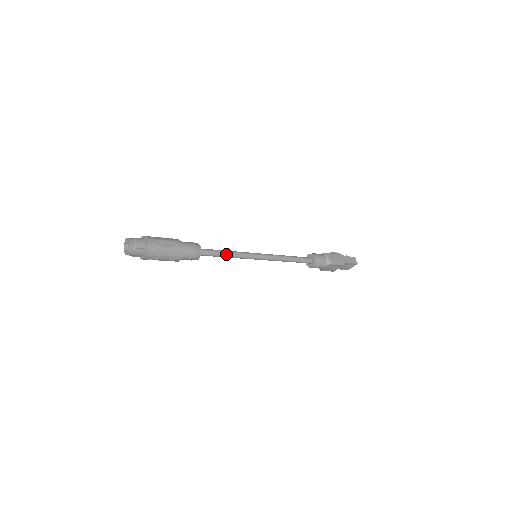
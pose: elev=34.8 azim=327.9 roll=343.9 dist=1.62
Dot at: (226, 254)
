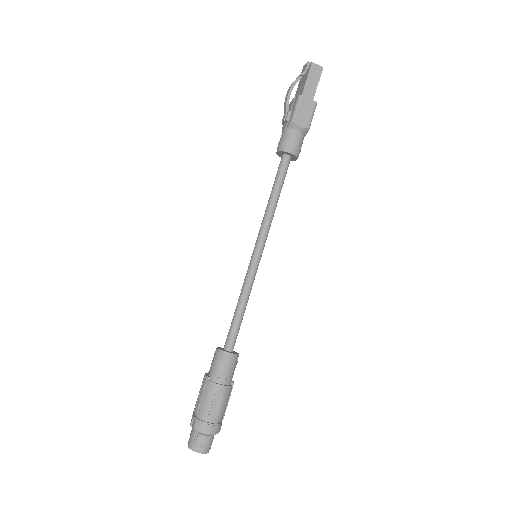
Dot at: (244, 310)
